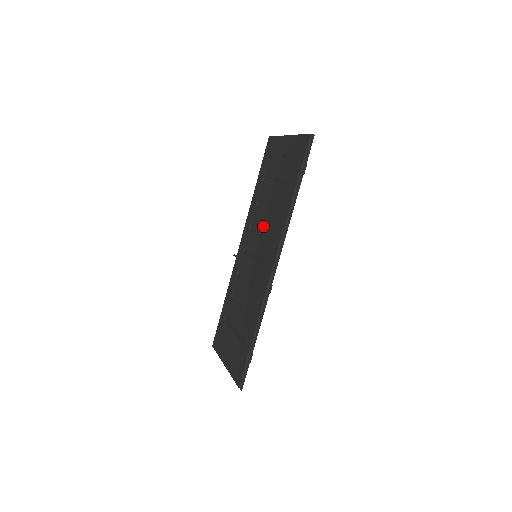
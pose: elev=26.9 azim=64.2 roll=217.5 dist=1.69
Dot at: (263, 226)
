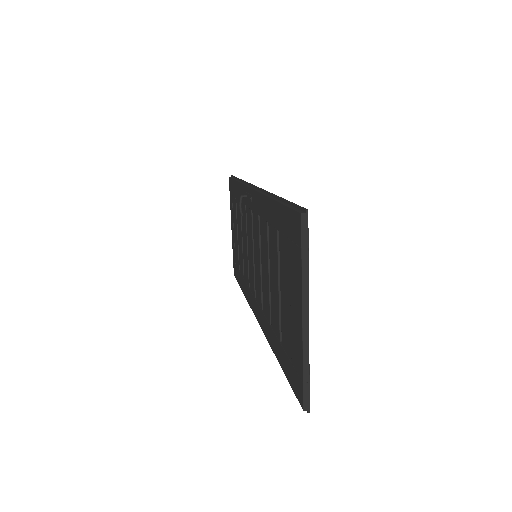
Dot at: (262, 270)
